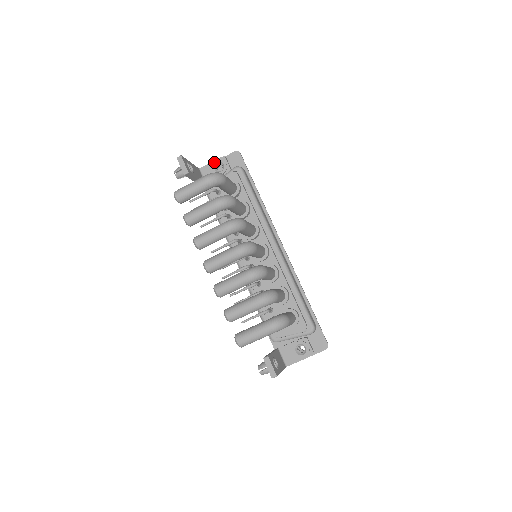
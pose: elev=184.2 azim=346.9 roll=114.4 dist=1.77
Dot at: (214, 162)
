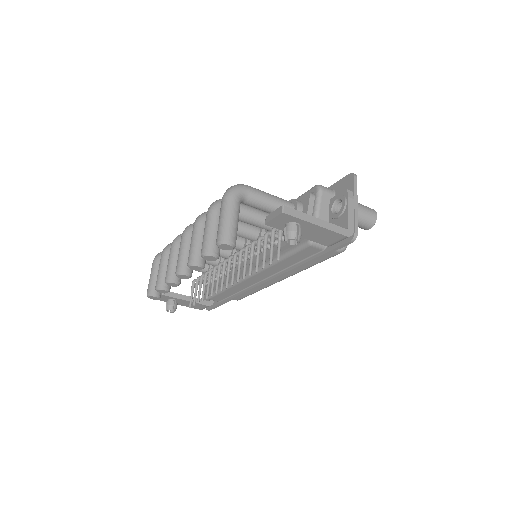
Dot at: occluded
